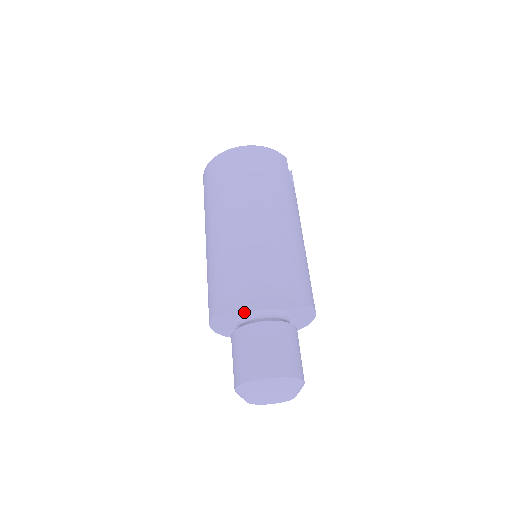
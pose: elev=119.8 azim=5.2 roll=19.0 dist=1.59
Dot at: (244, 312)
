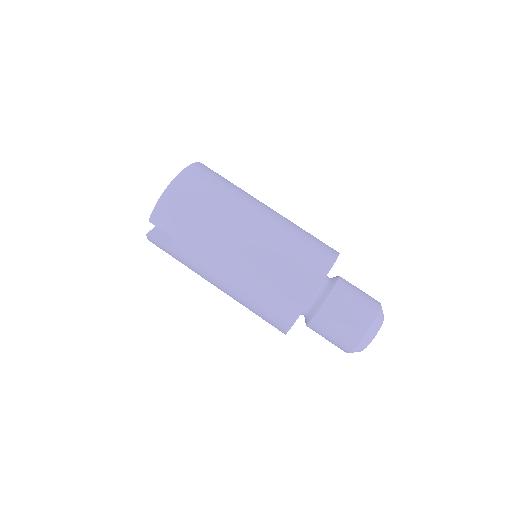
Dot at: occluded
